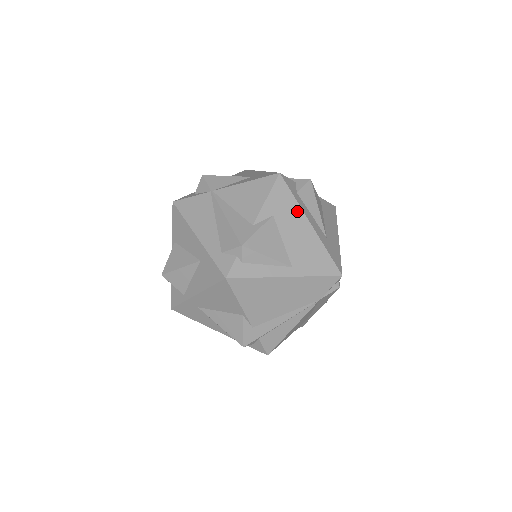
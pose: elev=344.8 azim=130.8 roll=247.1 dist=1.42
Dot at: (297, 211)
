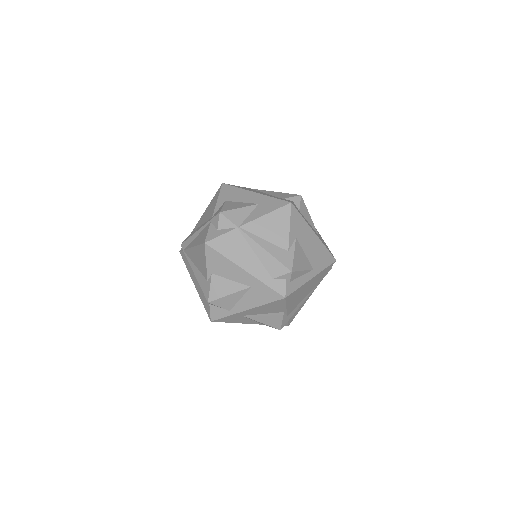
Dot at: (306, 227)
